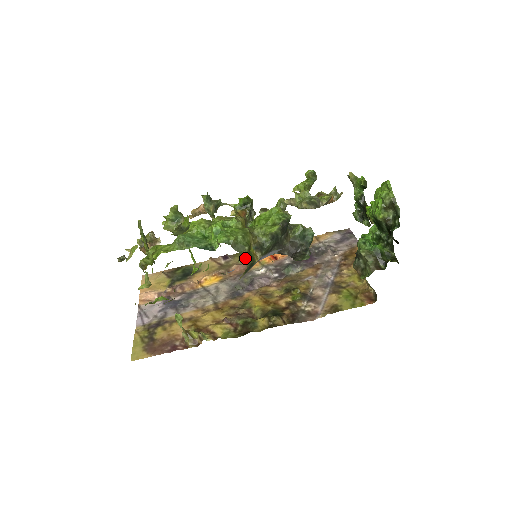
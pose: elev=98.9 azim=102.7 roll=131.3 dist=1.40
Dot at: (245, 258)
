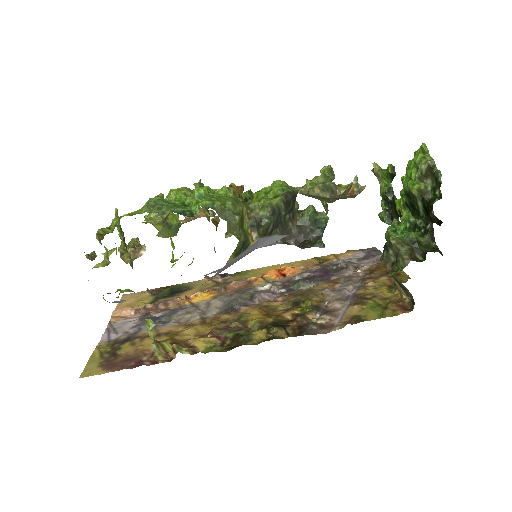
Dot at: (235, 232)
